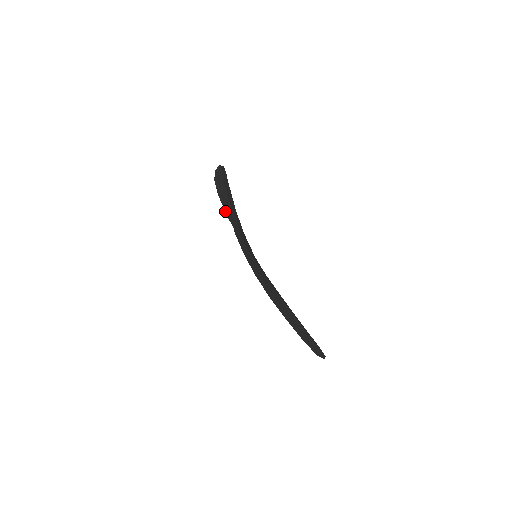
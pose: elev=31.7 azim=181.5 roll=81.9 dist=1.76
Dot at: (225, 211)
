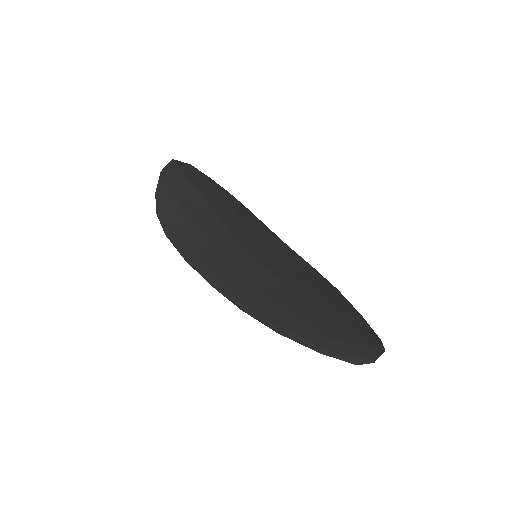
Dot at: (180, 253)
